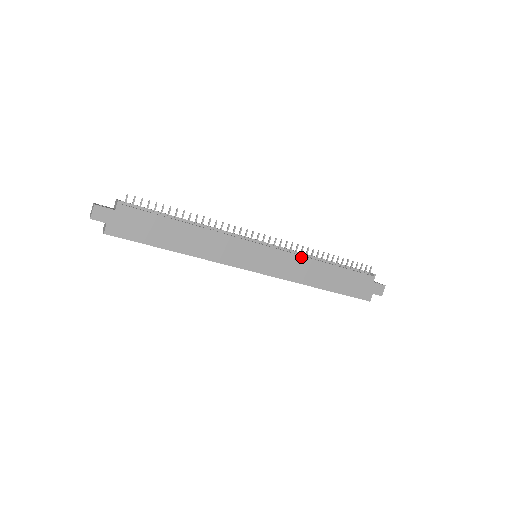
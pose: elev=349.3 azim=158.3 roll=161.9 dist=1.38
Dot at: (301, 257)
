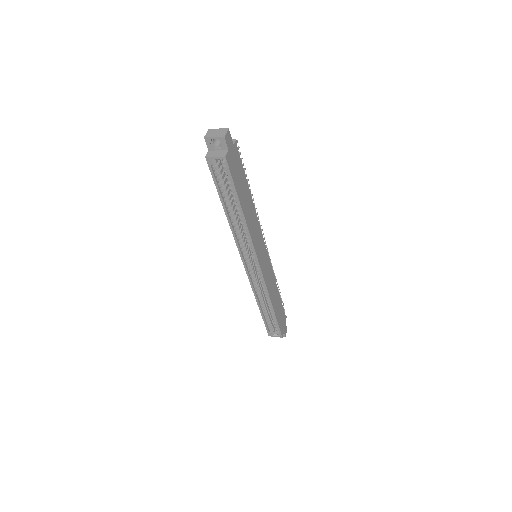
Dot at: (273, 274)
